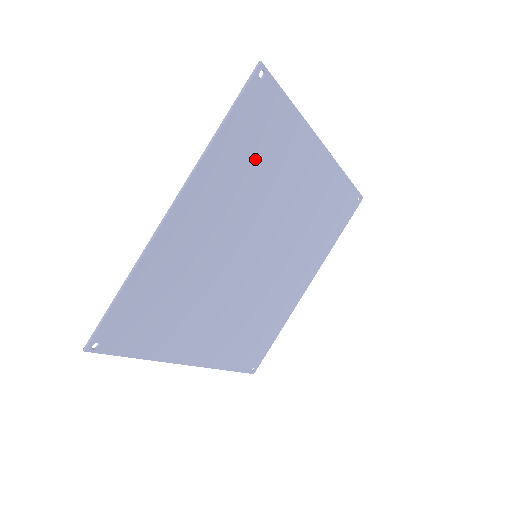
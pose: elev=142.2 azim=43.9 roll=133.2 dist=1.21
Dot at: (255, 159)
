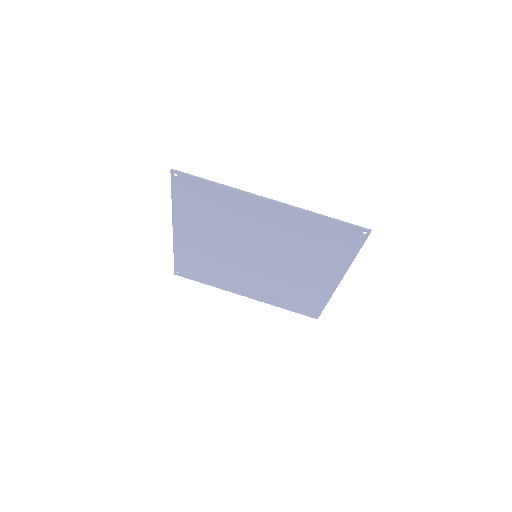
Dot at: (315, 241)
